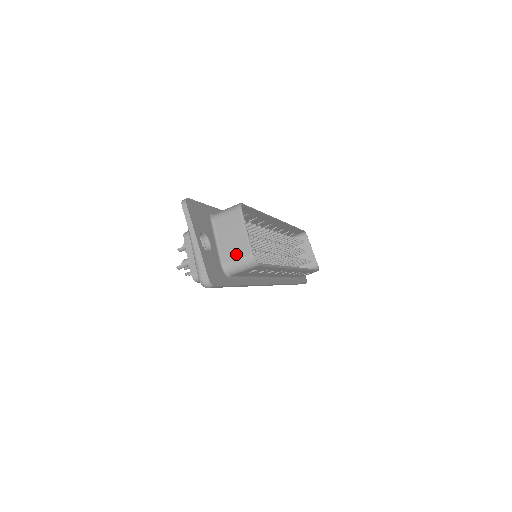
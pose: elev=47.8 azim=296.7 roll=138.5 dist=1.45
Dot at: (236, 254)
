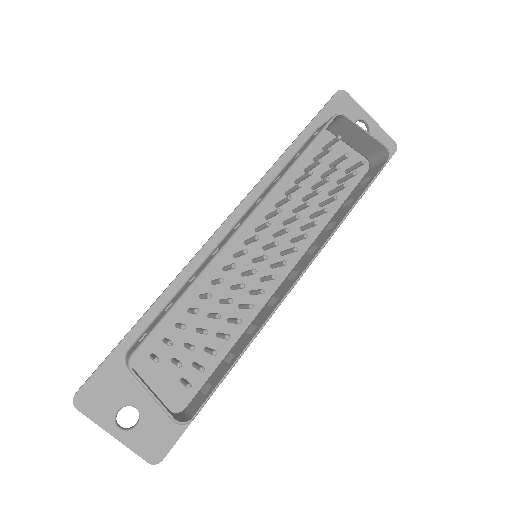
Dot at: occluded
